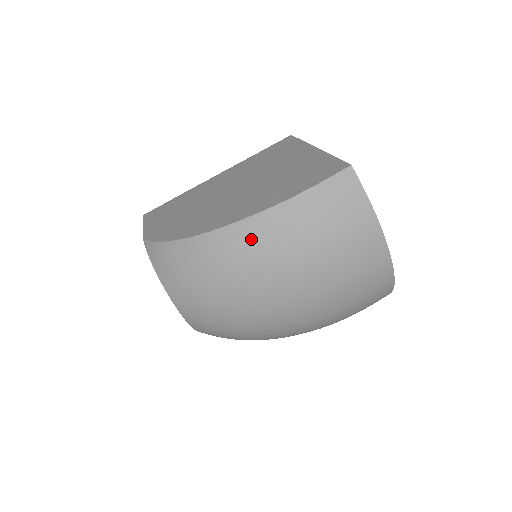
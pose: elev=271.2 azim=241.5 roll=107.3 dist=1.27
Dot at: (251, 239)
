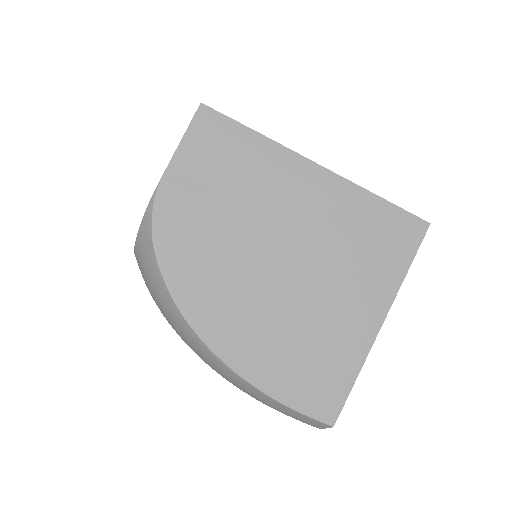
Dot at: (211, 362)
